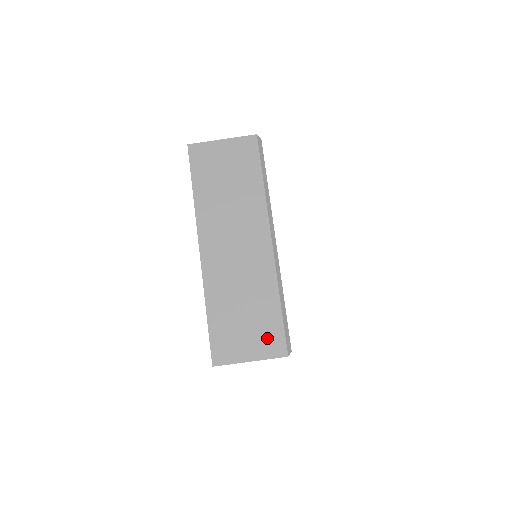
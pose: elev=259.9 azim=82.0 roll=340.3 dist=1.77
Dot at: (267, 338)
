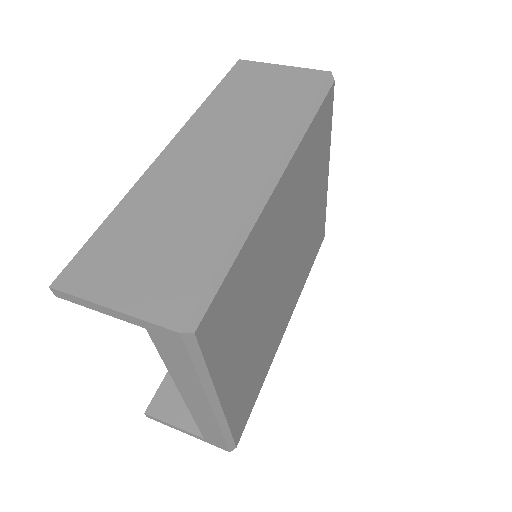
Dot at: (168, 287)
